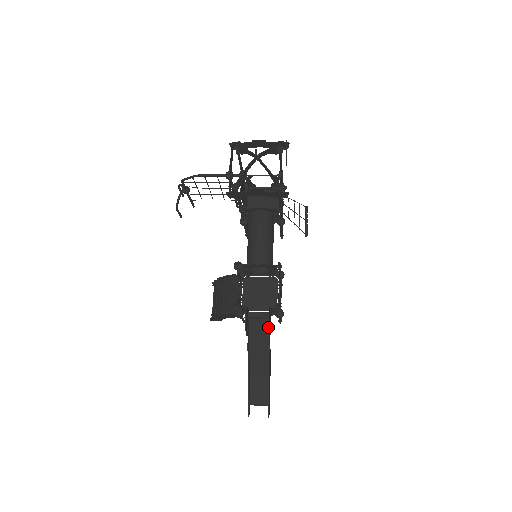
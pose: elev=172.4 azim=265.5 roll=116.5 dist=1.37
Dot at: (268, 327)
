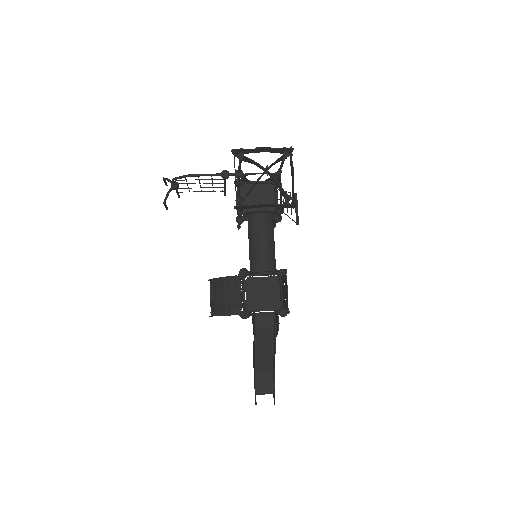
Dot at: (273, 327)
